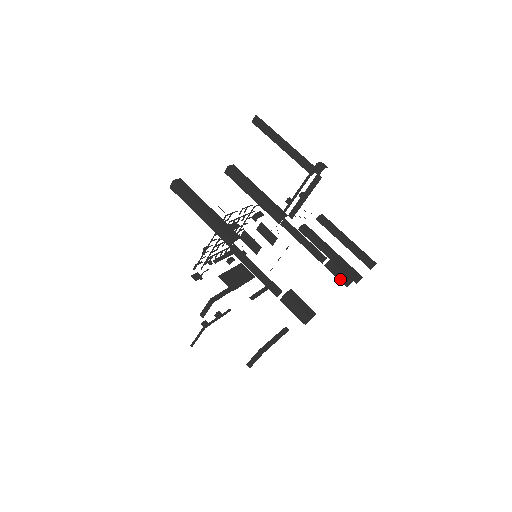
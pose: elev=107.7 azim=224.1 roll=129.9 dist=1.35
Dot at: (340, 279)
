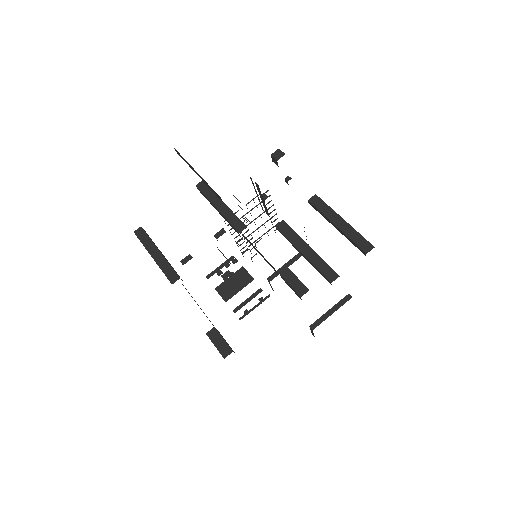
Dot at: occluded
